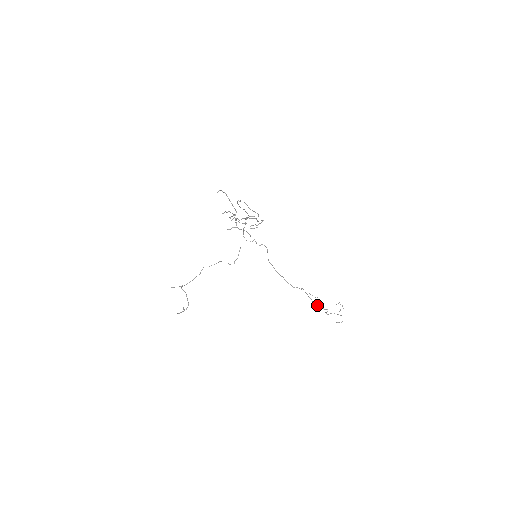
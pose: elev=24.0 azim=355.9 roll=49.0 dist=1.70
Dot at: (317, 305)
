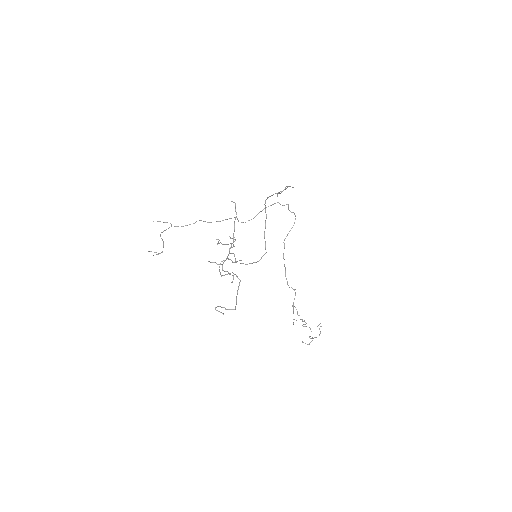
Dot at: occluded
